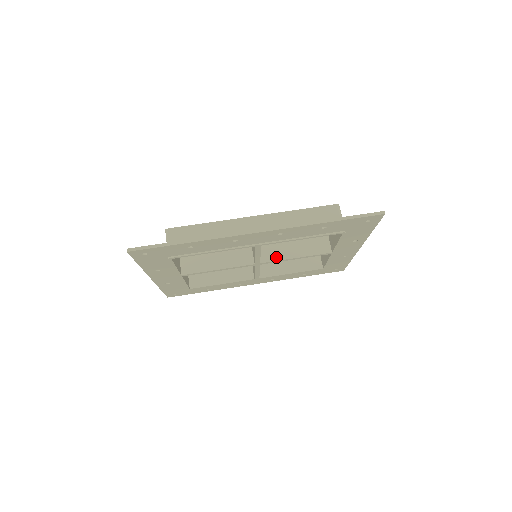
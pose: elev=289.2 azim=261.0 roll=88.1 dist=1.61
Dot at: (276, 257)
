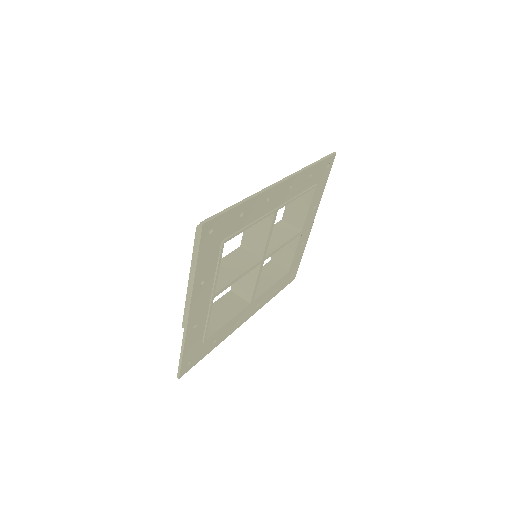
Dot at: (271, 249)
